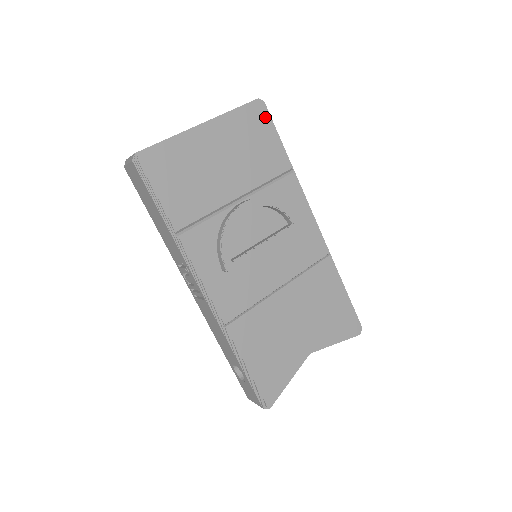
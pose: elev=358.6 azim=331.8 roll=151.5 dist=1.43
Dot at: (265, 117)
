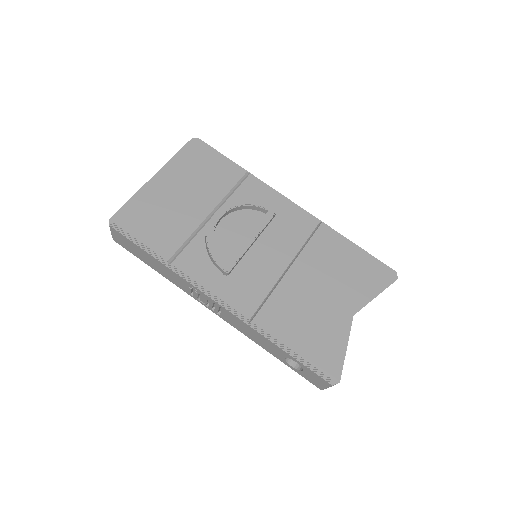
Dot at: (204, 147)
